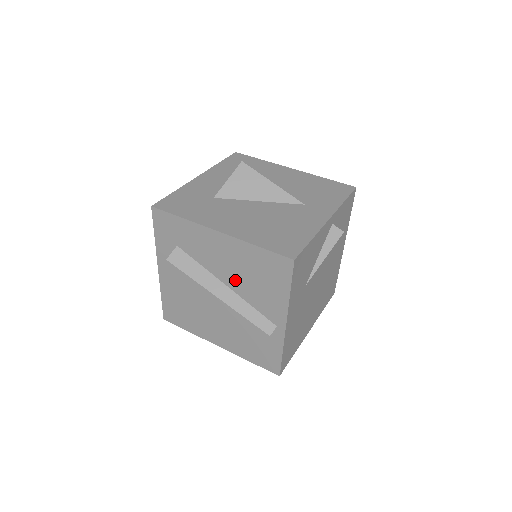
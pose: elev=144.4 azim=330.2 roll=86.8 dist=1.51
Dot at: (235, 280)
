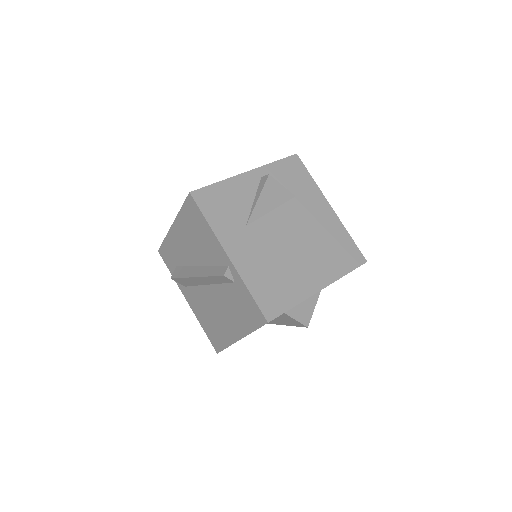
Dot at: (197, 254)
